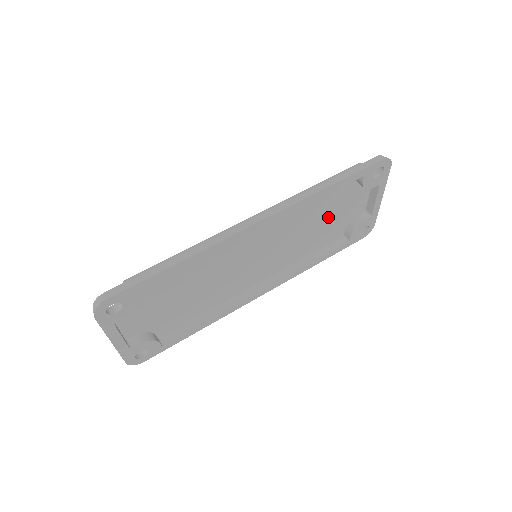
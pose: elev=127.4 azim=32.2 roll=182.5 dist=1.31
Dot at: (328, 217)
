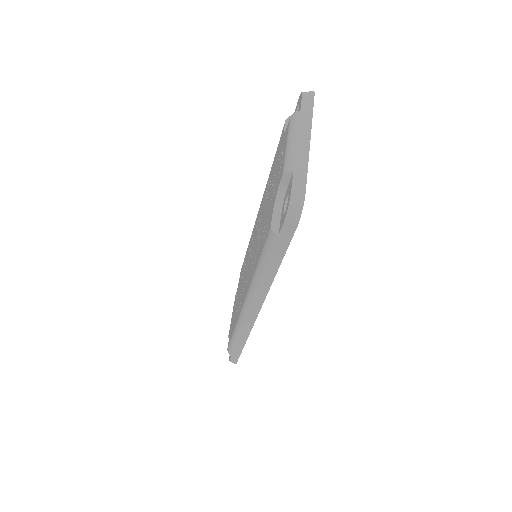
Dot at: occluded
